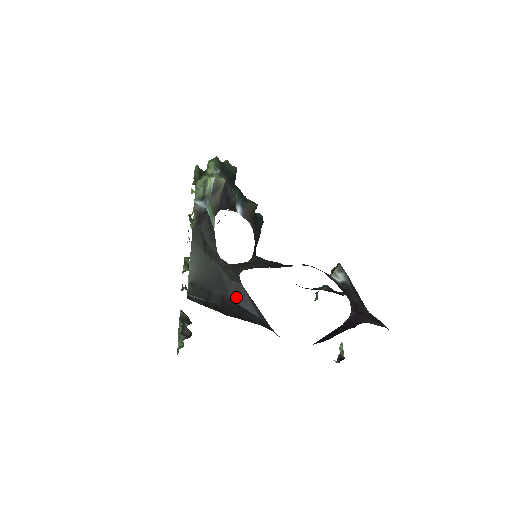
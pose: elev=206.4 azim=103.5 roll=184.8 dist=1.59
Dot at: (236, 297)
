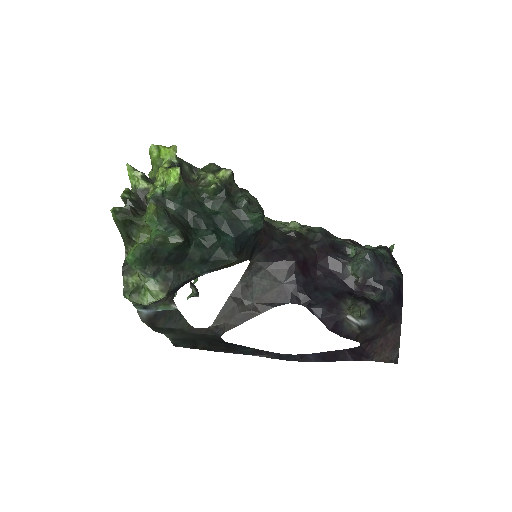
Dot at: (223, 343)
